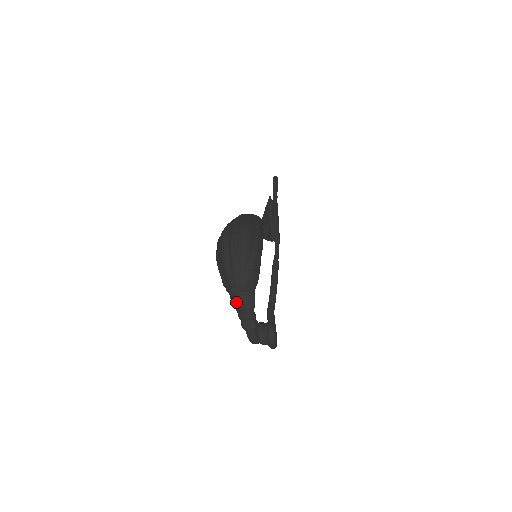
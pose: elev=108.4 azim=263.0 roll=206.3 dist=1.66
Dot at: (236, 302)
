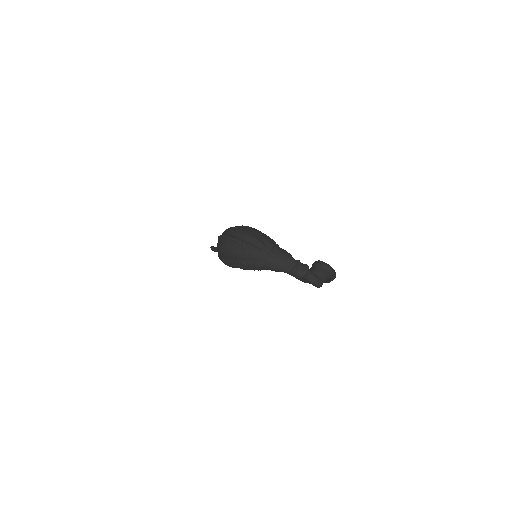
Dot at: (278, 263)
